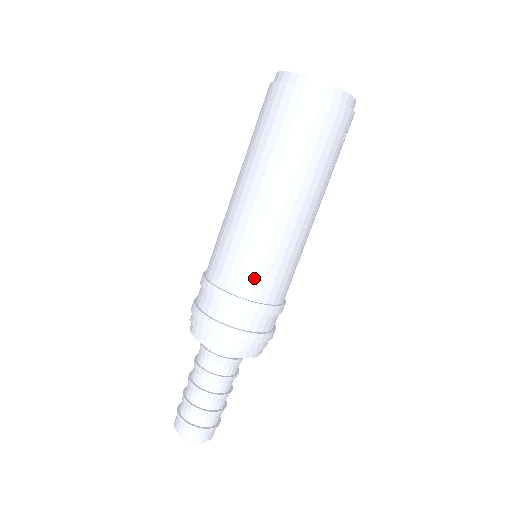
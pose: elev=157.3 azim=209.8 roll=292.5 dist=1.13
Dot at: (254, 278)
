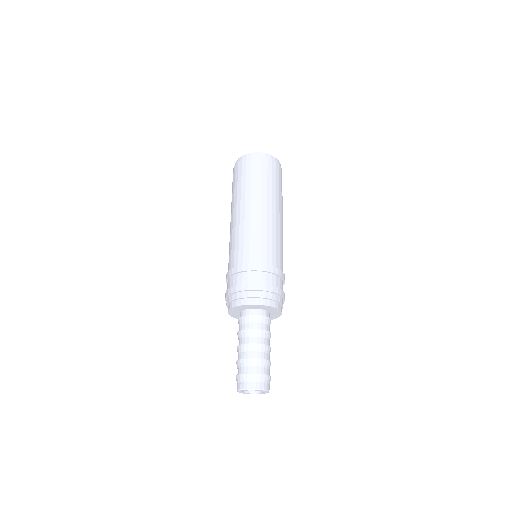
Dot at: (275, 255)
